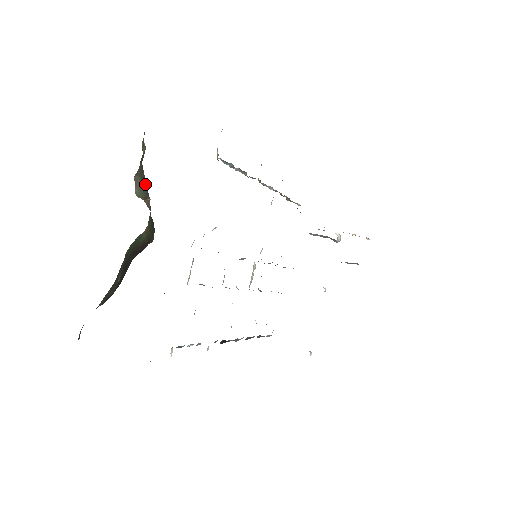
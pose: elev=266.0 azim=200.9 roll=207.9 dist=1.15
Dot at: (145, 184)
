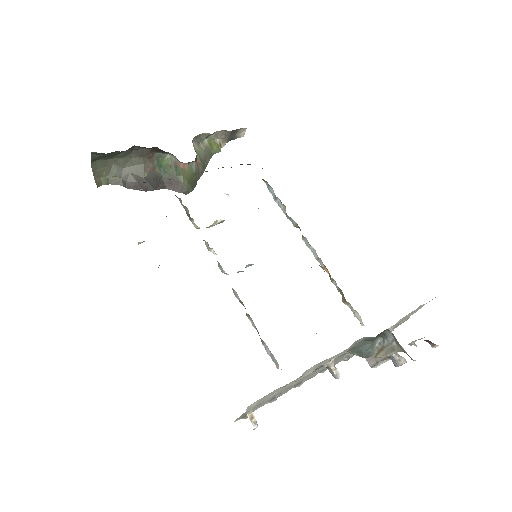
Dot at: (206, 162)
